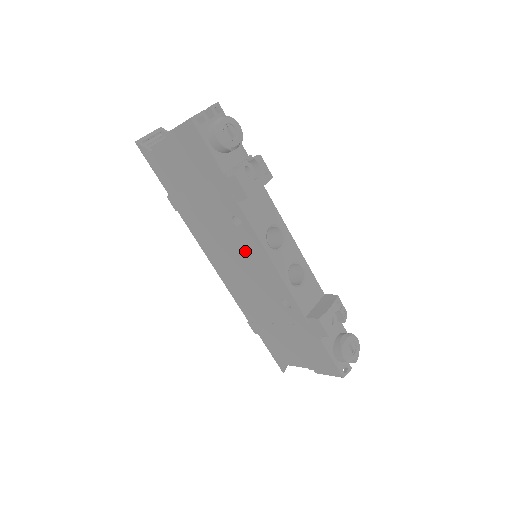
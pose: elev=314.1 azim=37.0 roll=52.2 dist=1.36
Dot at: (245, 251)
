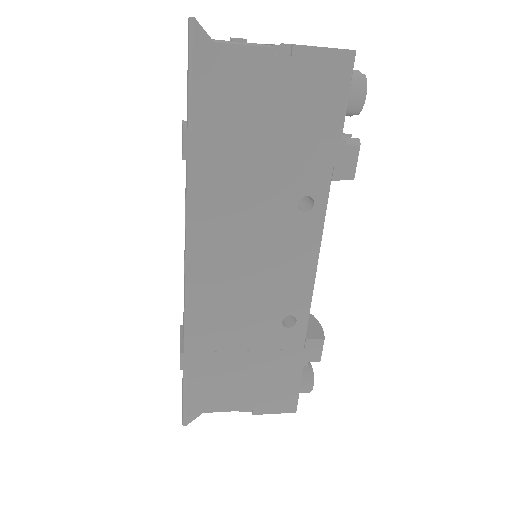
Dot at: (282, 246)
